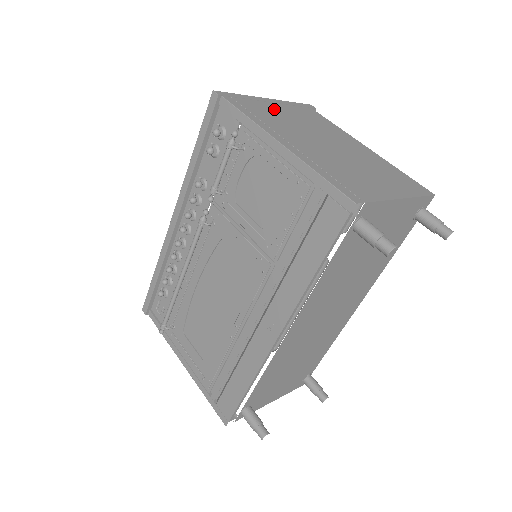
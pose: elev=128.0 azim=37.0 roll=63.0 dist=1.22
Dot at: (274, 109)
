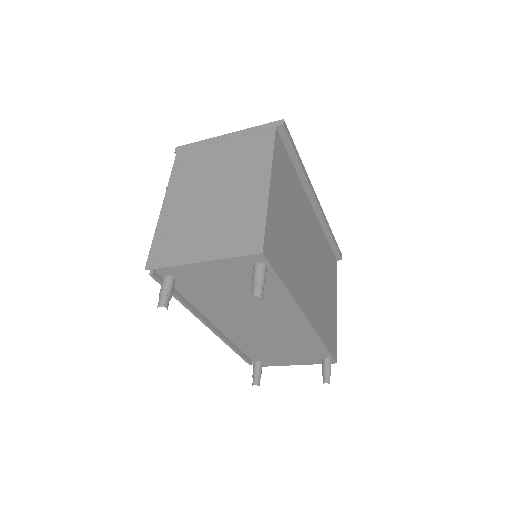
Dot at: (214, 152)
